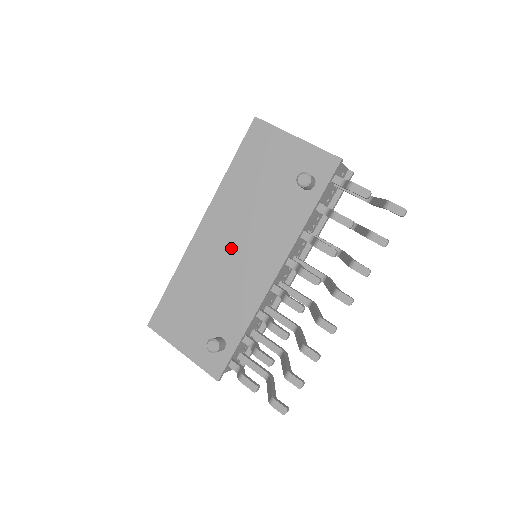
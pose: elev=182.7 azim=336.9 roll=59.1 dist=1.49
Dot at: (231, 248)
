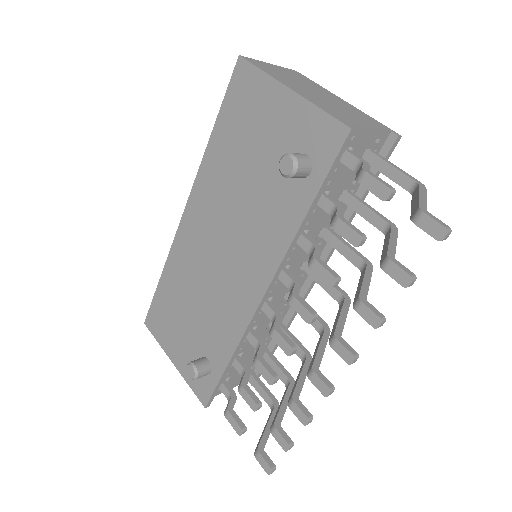
Dot at: (215, 249)
